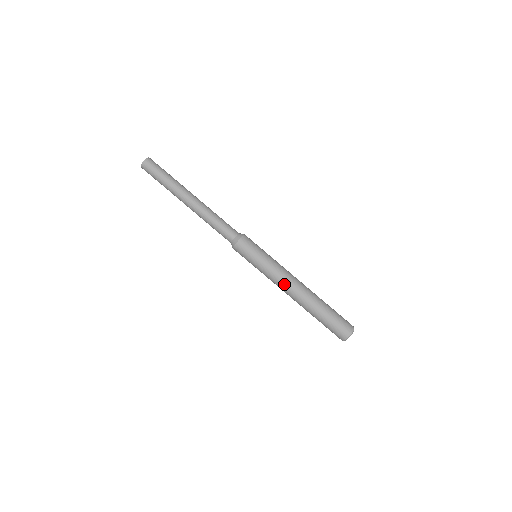
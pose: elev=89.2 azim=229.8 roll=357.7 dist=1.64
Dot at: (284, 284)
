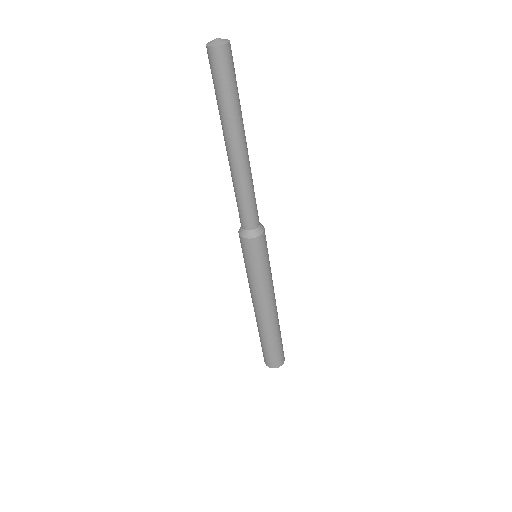
Dot at: (262, 303)
